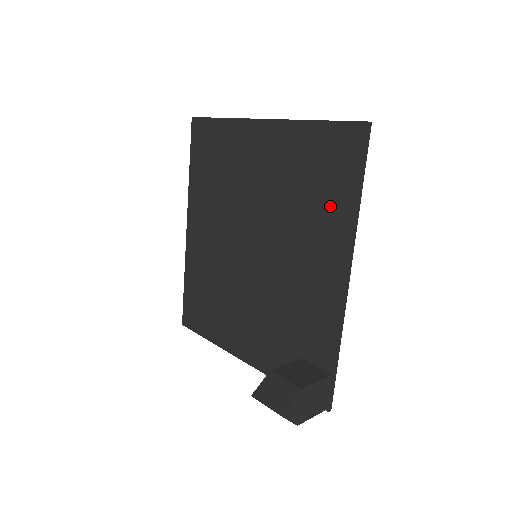
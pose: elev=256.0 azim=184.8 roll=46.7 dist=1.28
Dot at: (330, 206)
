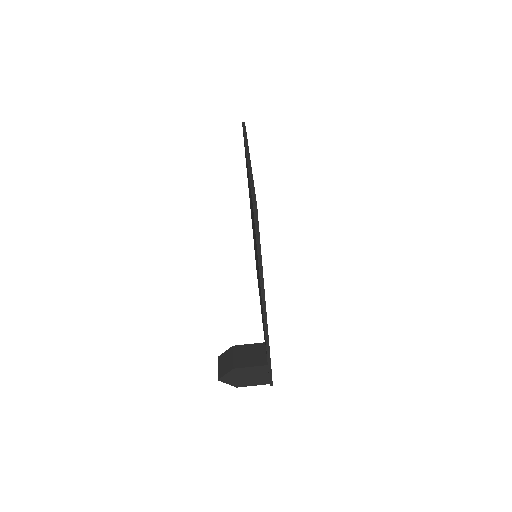
Dot at: occluded
